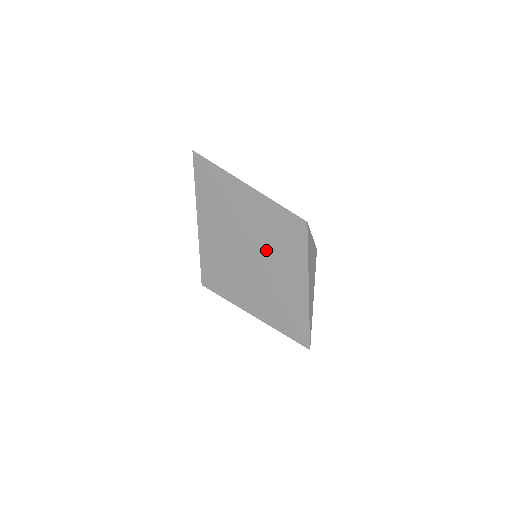
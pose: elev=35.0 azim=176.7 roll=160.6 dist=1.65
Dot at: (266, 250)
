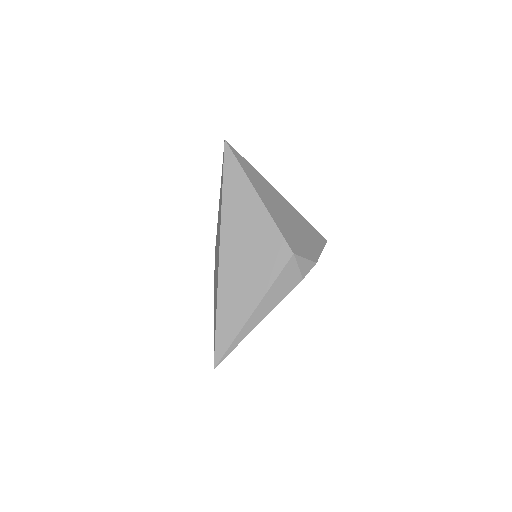
Dot at: (232, 268)
